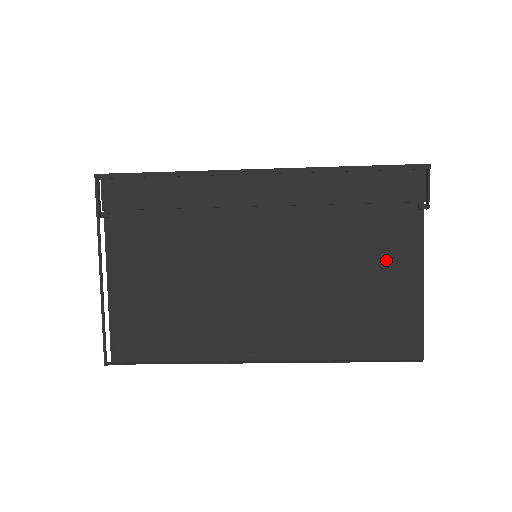
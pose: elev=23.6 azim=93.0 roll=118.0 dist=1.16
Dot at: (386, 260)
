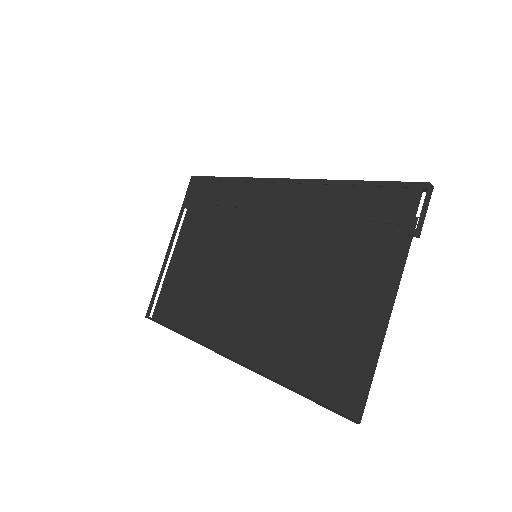
Dot at: (356, 286)
